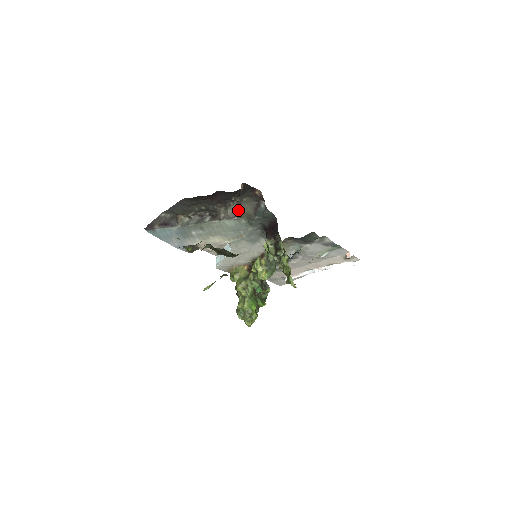
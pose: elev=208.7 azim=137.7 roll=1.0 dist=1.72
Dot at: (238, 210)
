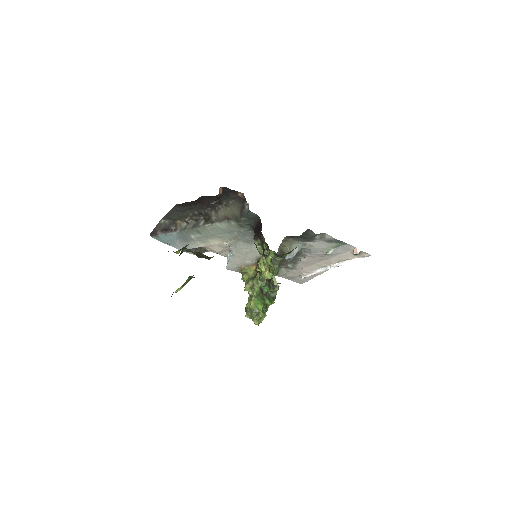
Dot at: (227, 213)
